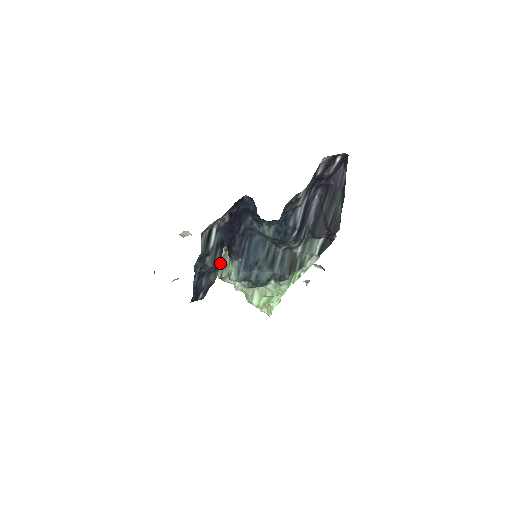
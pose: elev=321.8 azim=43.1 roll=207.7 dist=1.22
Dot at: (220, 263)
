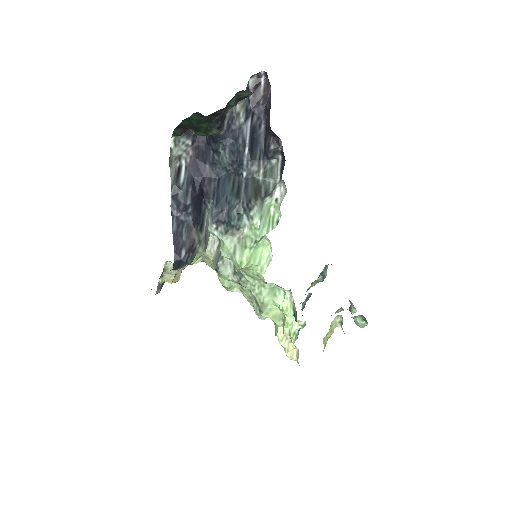
Dot at: (204, 228)
